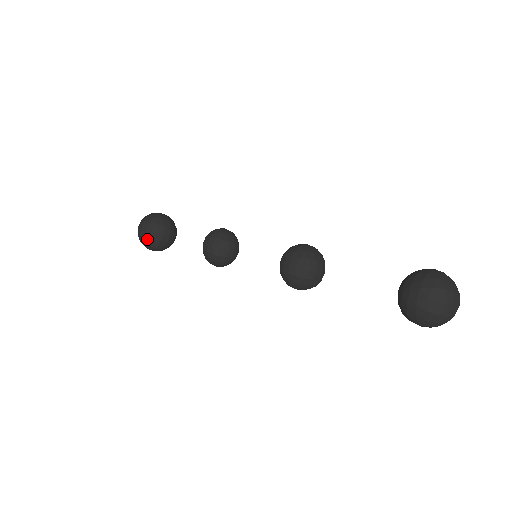
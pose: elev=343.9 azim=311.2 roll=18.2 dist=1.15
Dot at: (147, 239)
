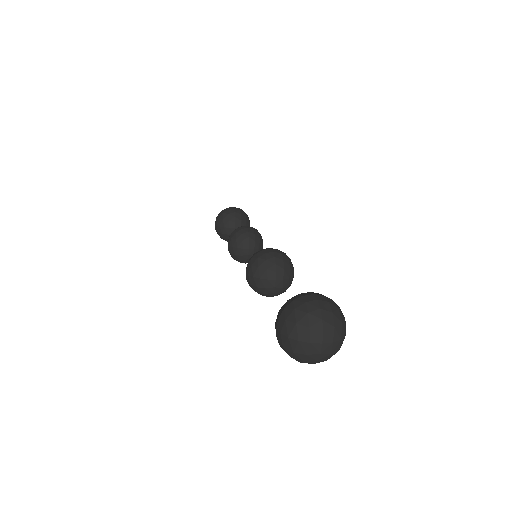
Dot at: (218, 233)
